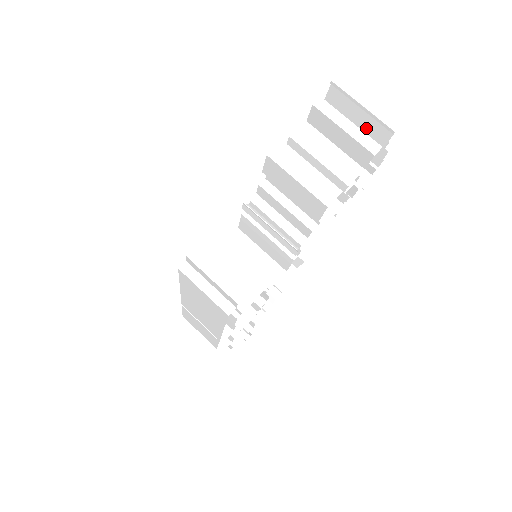
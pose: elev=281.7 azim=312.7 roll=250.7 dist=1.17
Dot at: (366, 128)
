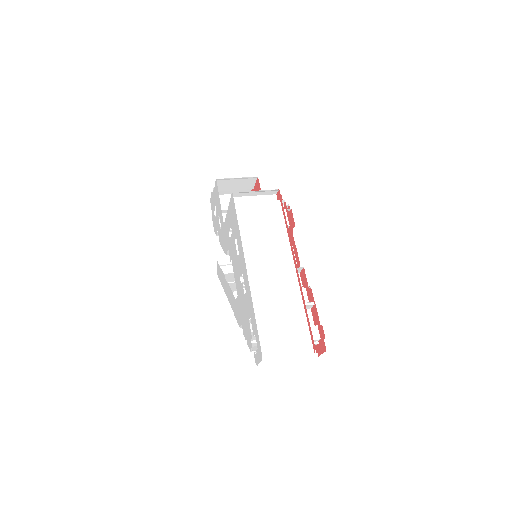
Dot at: occluded
